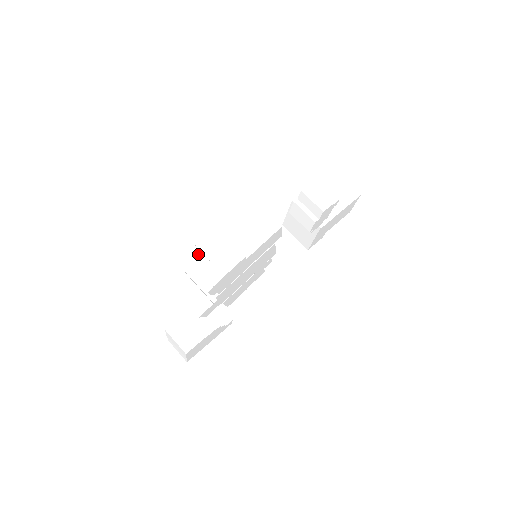
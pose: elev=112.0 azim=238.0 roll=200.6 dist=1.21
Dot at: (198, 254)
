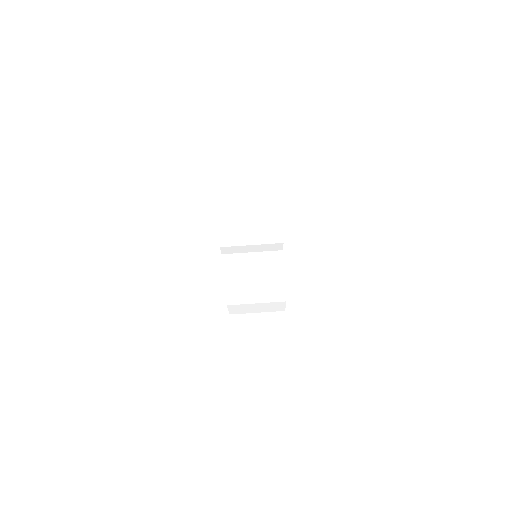
Dot at: (237, 214)
